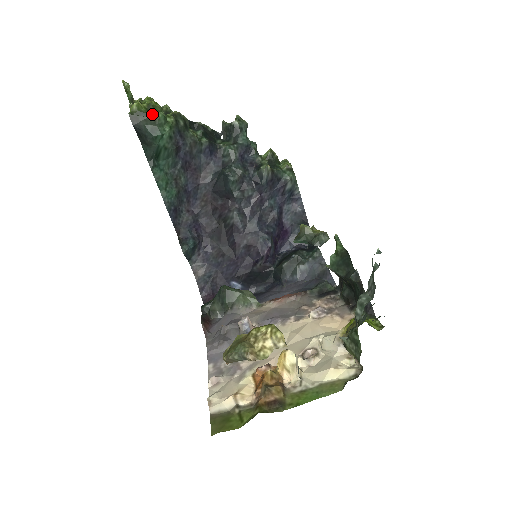
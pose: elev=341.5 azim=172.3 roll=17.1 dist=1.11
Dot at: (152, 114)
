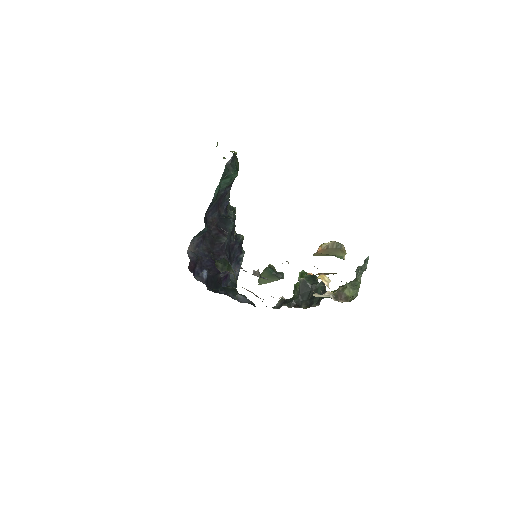
Dot at: (238, 163)
